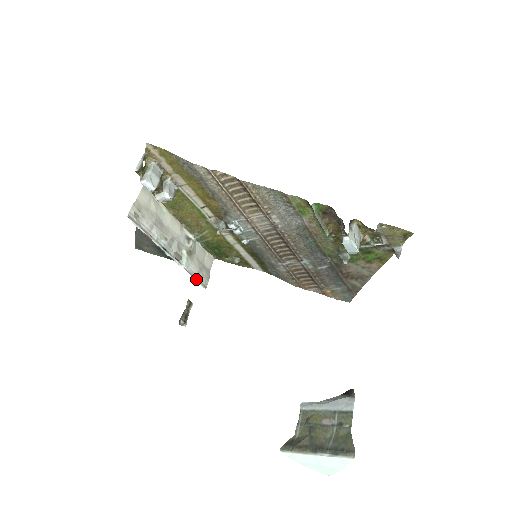
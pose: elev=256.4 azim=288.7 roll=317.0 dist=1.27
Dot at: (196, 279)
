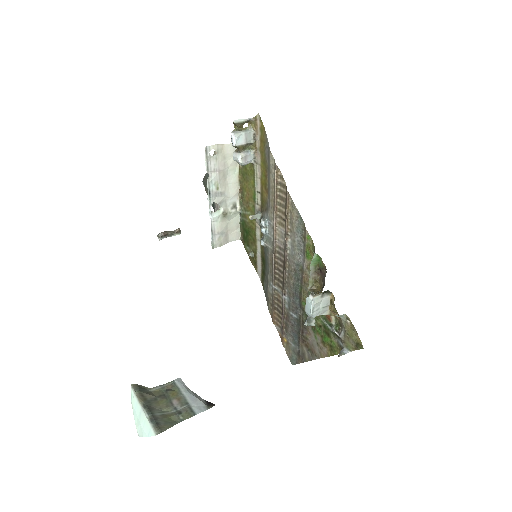
Dot at: (212, 235)
